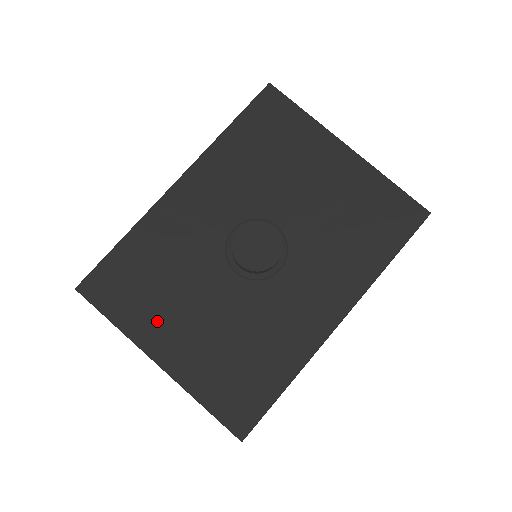
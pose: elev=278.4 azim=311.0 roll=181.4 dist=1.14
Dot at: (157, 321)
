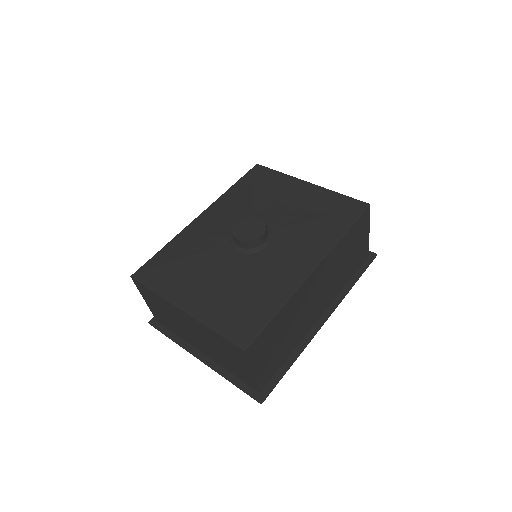
Dot at: (184, 285)
